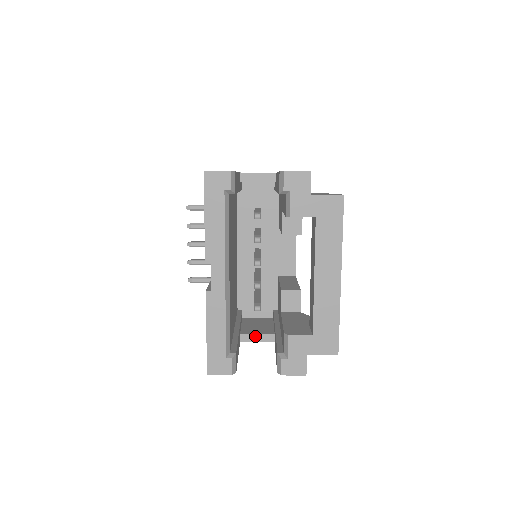
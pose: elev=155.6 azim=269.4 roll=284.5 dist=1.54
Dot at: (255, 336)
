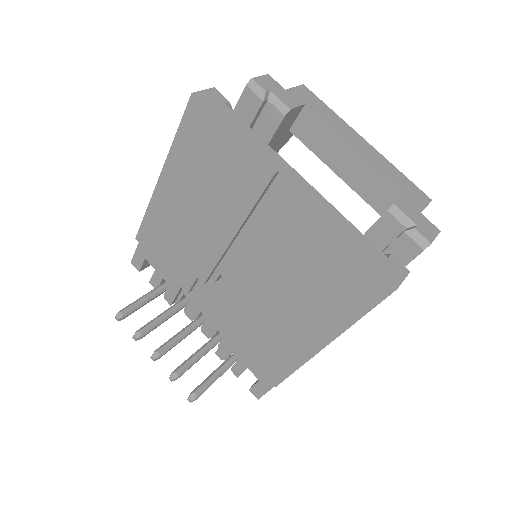
Dot at: occluded
